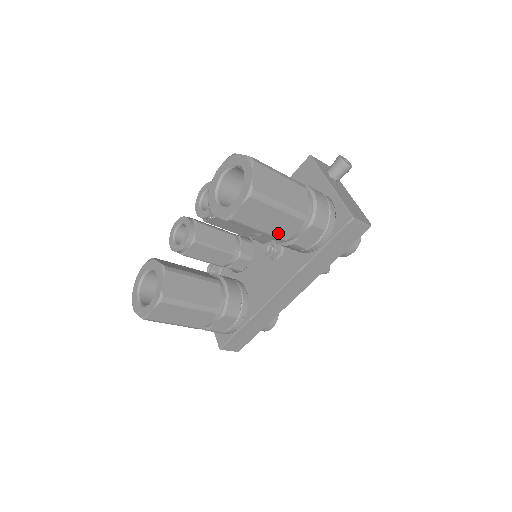
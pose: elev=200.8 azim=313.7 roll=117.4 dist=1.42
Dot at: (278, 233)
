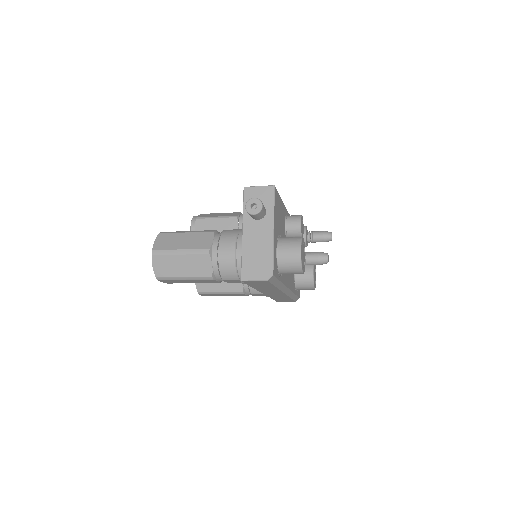
Dot at: (207, 282)
